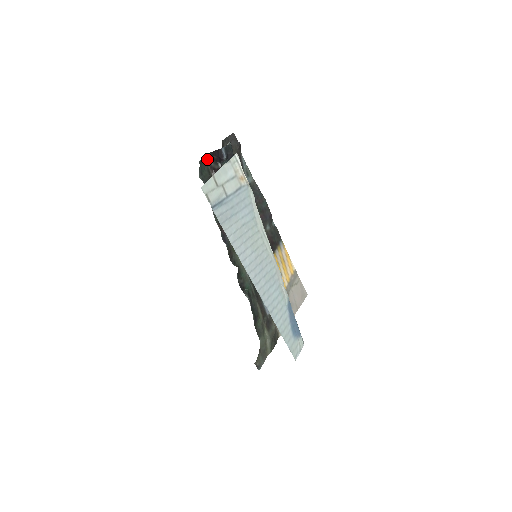
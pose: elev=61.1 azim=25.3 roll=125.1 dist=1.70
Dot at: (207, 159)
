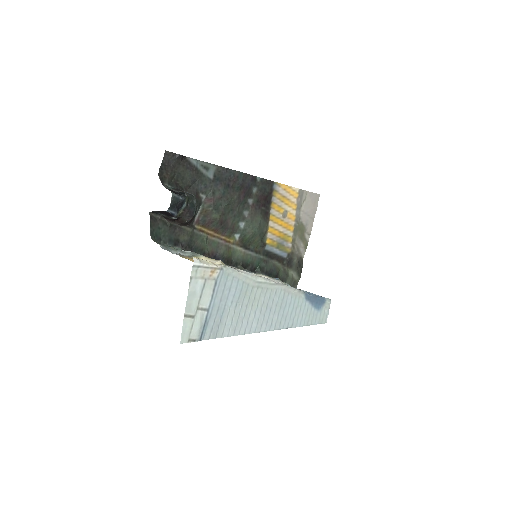
Dot at: (155, 214)
